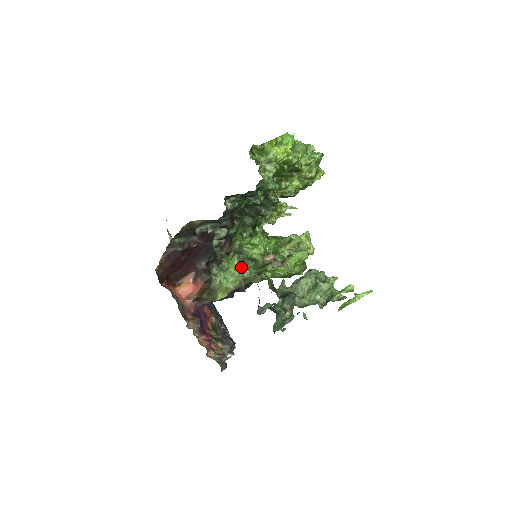
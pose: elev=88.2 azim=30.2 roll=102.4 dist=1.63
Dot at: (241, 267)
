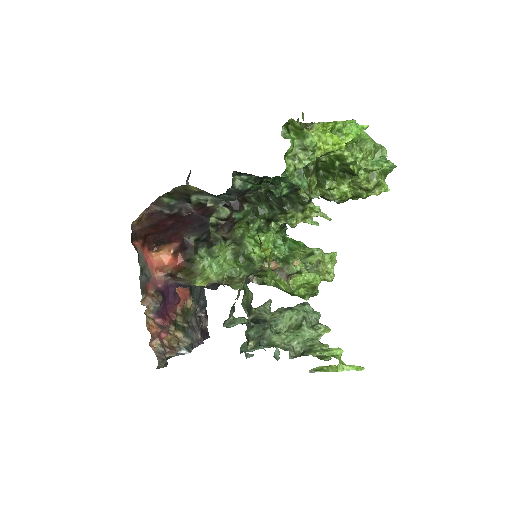
Dot at: (232, 261)
